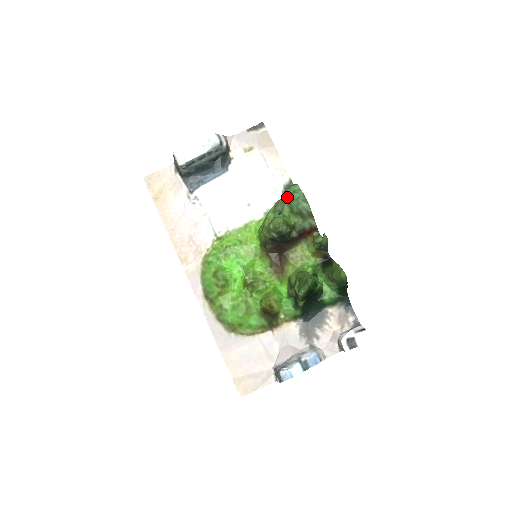
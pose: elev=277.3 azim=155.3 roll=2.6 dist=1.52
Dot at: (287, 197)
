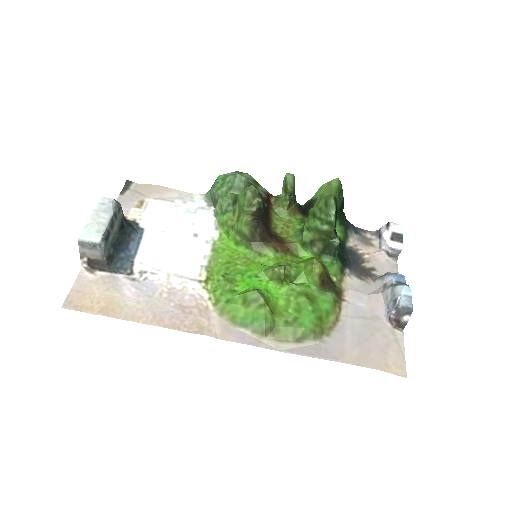
Dot at: (223, 188)
